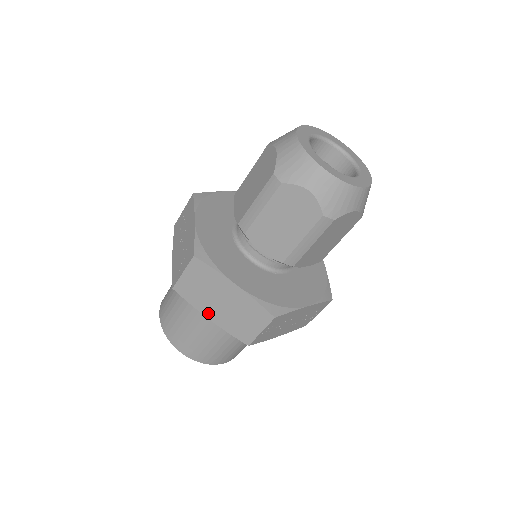
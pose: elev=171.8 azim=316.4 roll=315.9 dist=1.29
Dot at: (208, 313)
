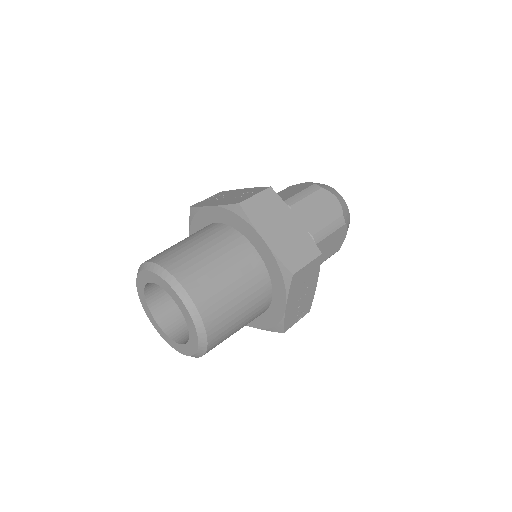
Dot at: (265, 234)
